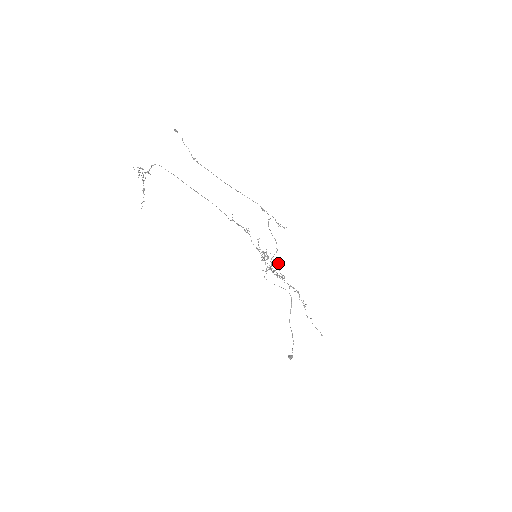
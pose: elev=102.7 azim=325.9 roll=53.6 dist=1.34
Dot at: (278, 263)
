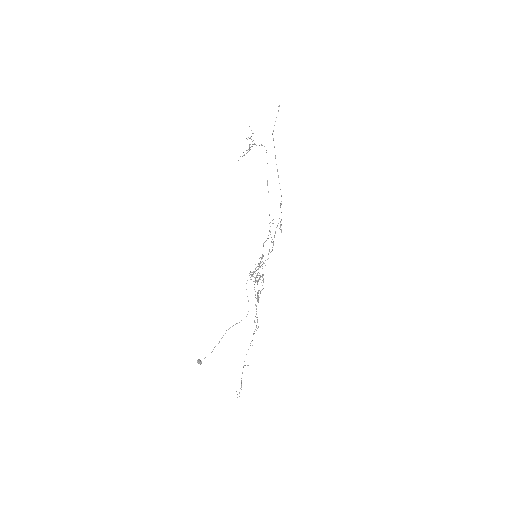
Dot at: occluded
